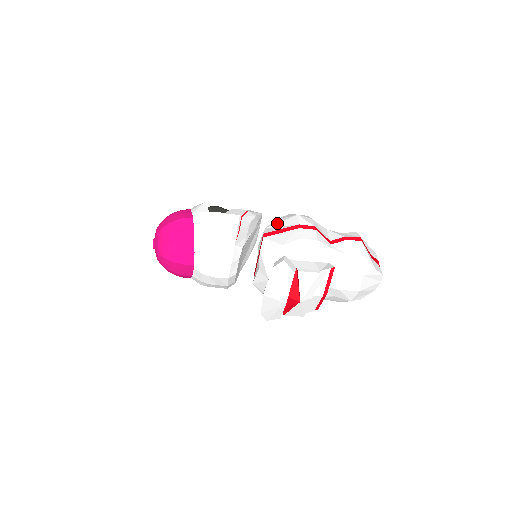
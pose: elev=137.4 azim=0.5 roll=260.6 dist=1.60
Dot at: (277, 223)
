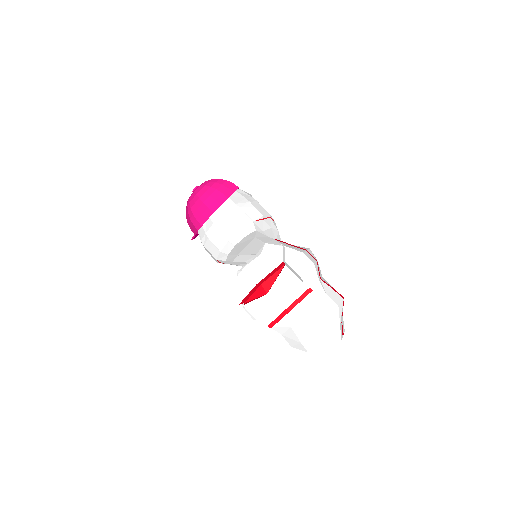
Dot at: occluded
